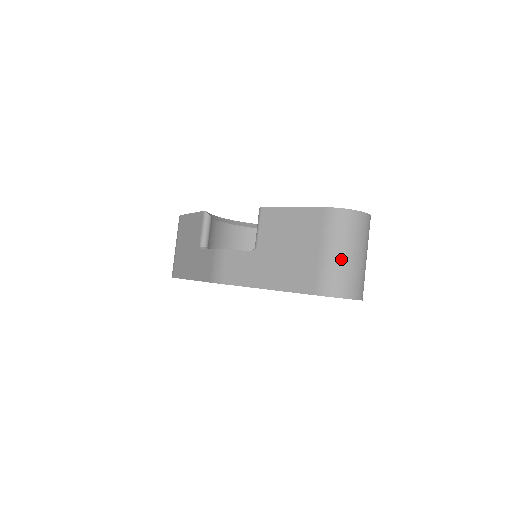
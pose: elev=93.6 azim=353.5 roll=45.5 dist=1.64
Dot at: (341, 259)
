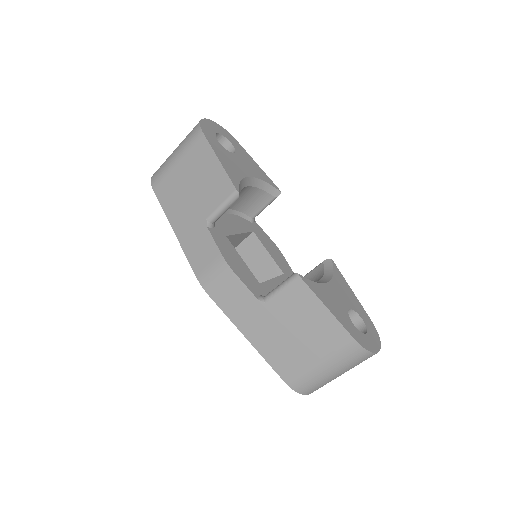
Dot at: (328, 376)
